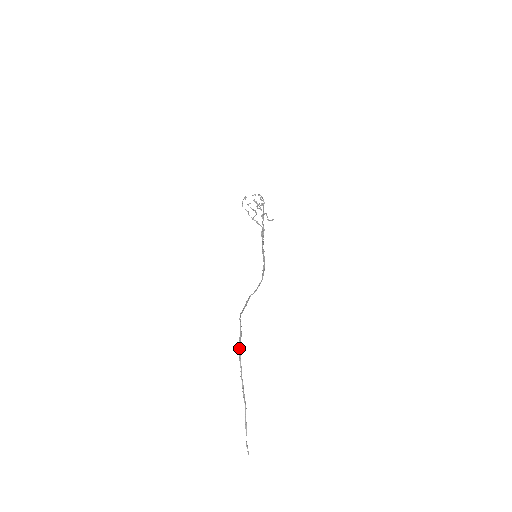
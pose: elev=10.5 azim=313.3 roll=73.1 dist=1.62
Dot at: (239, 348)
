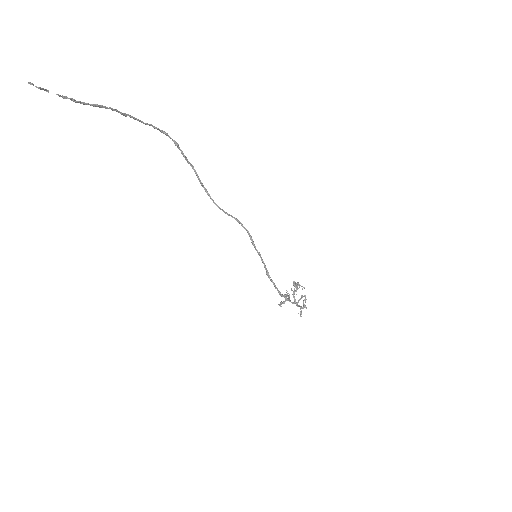
Dot at: (162, 131)
